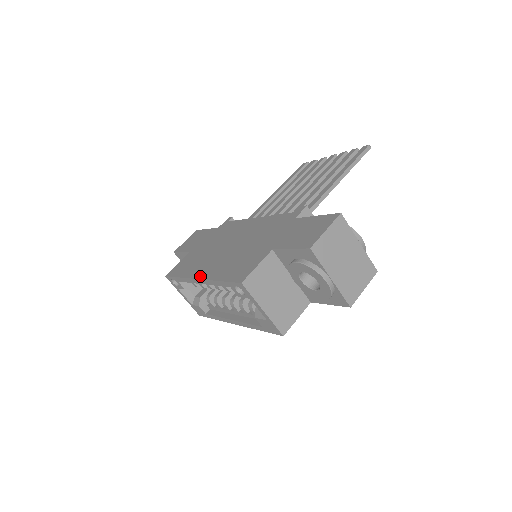
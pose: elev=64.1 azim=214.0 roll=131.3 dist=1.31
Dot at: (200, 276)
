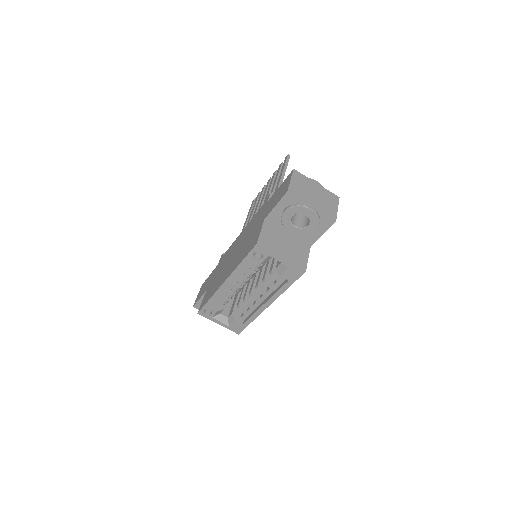
Dot at: (225, 279)
